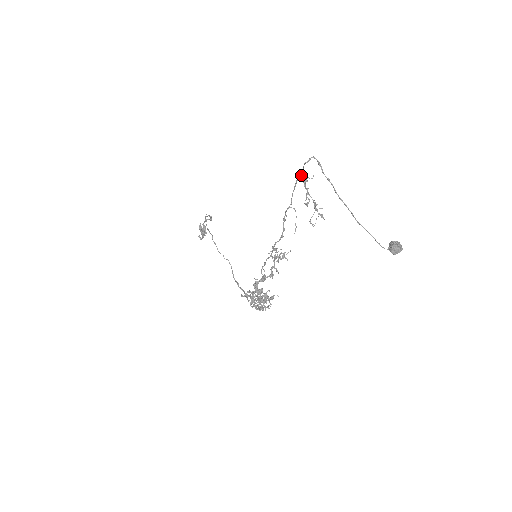
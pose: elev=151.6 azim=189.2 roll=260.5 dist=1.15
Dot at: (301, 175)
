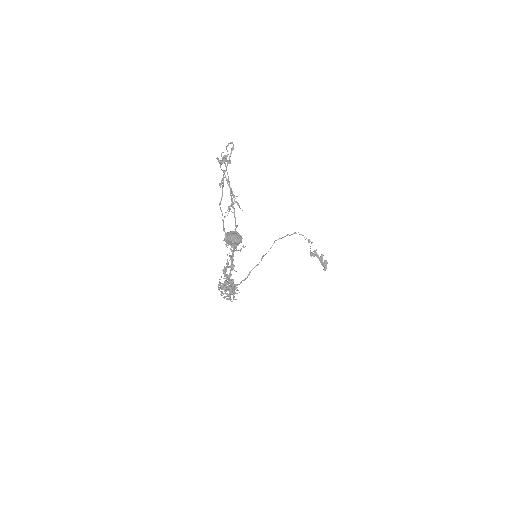
Dot at: (222, 157)
